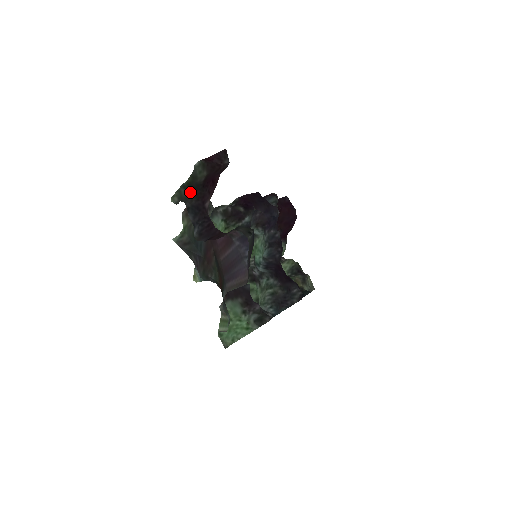
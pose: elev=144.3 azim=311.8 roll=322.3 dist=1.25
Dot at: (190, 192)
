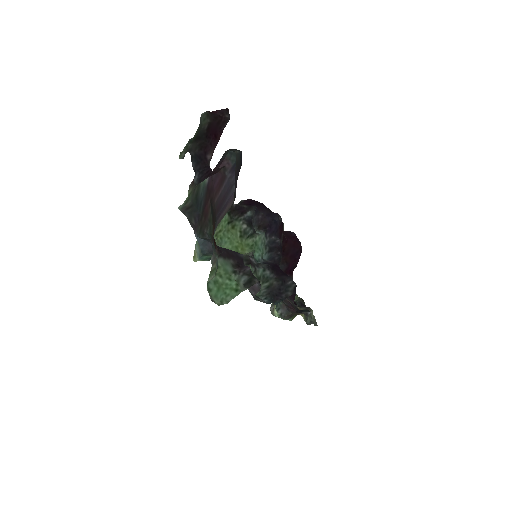
Dot at: (195, 144)
